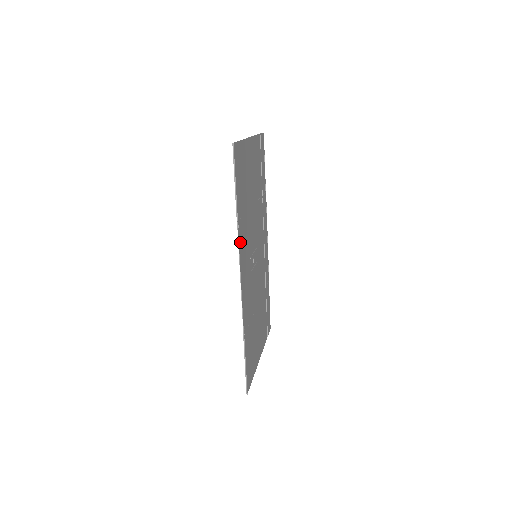
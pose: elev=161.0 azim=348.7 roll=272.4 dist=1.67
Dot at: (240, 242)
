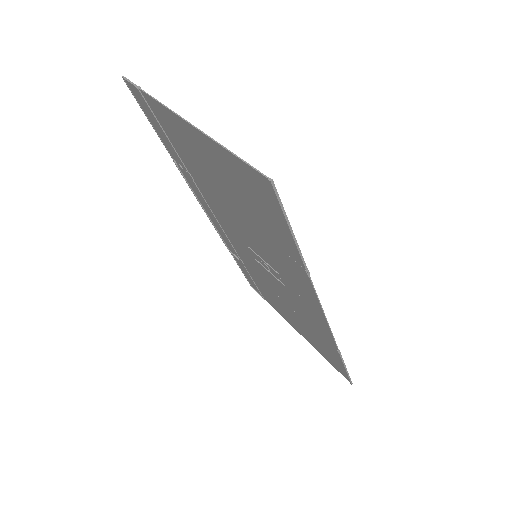
Dot at: (307, 284)
